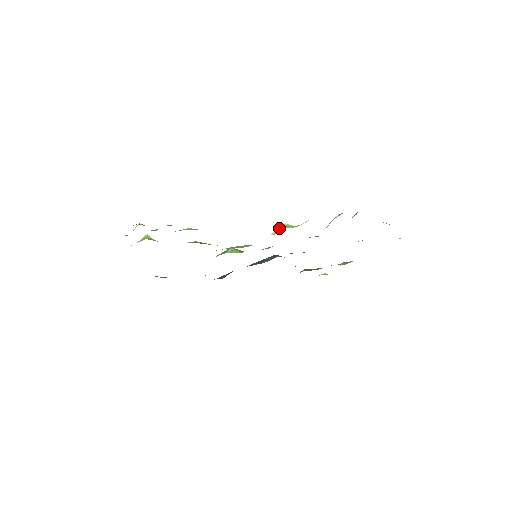
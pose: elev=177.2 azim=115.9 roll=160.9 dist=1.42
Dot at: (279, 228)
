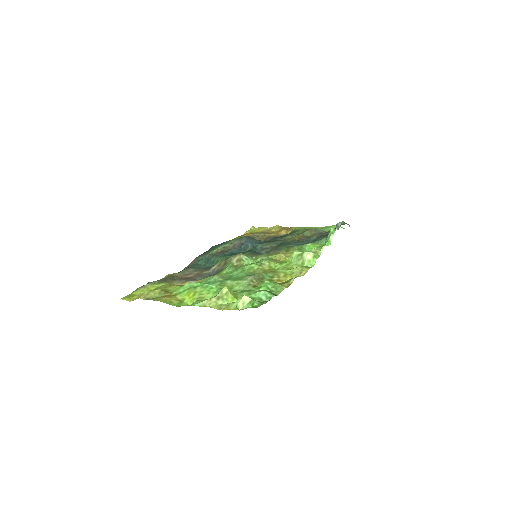
Dot at: (310, 259)
